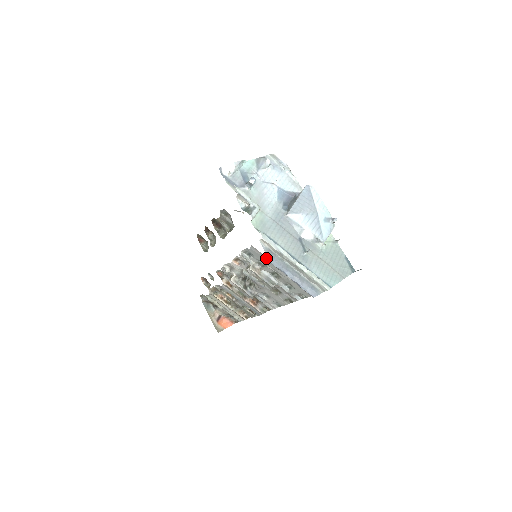
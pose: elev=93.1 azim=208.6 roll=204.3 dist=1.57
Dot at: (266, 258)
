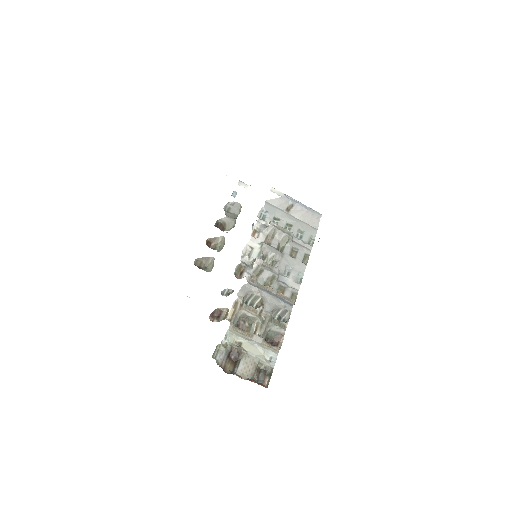
Dot at: (278, 209)
